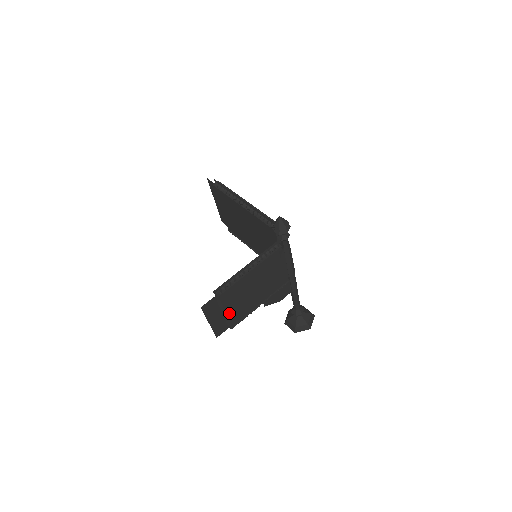
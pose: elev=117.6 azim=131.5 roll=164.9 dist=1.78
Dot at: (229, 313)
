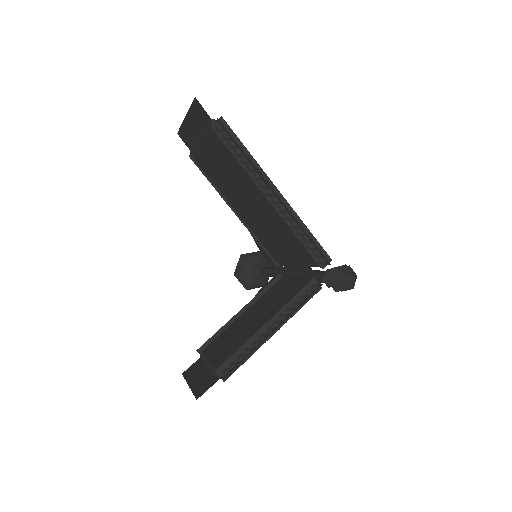
Dot at: occluded
